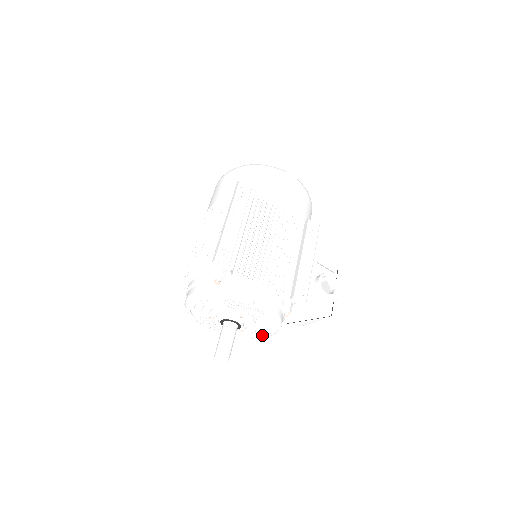
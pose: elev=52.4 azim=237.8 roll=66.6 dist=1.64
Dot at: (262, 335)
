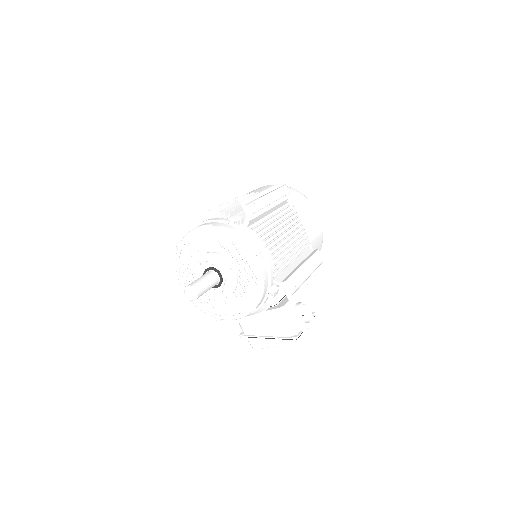
Dot at: (228, 314)
